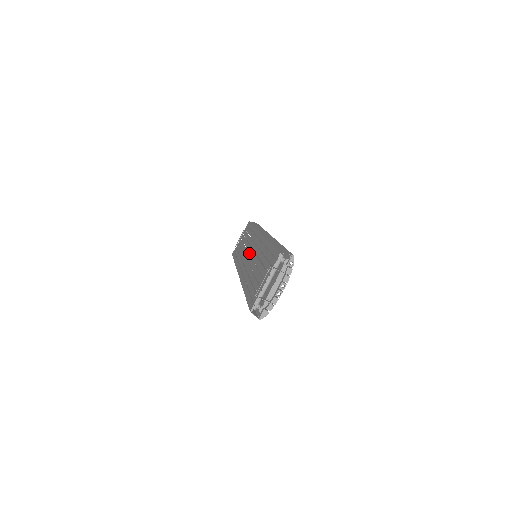
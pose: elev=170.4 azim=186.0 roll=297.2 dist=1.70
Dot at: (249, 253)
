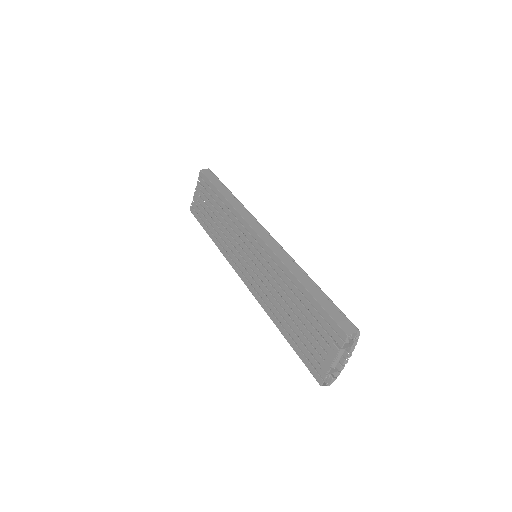
Dot at: occluded
